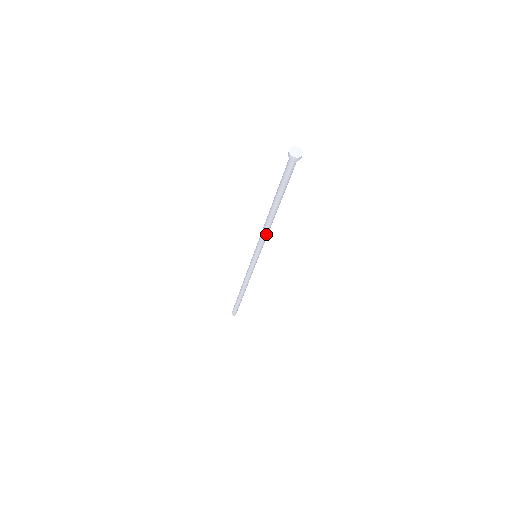
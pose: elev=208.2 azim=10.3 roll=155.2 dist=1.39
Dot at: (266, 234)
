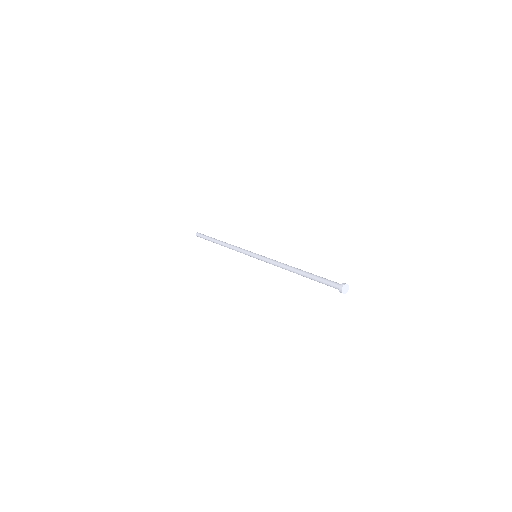
Dot at: (278, 266)
